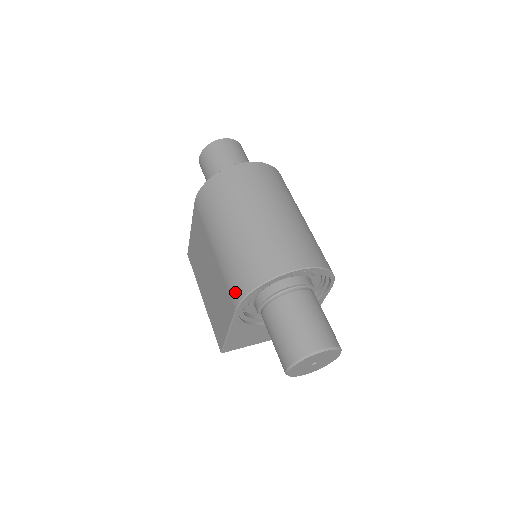
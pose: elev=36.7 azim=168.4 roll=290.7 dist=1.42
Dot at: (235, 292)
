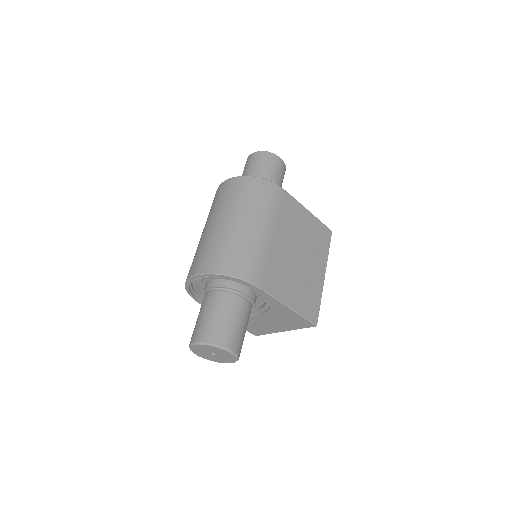
Dot at: occluded
